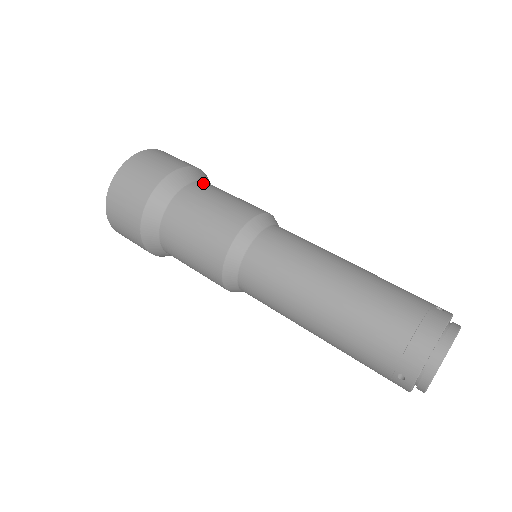
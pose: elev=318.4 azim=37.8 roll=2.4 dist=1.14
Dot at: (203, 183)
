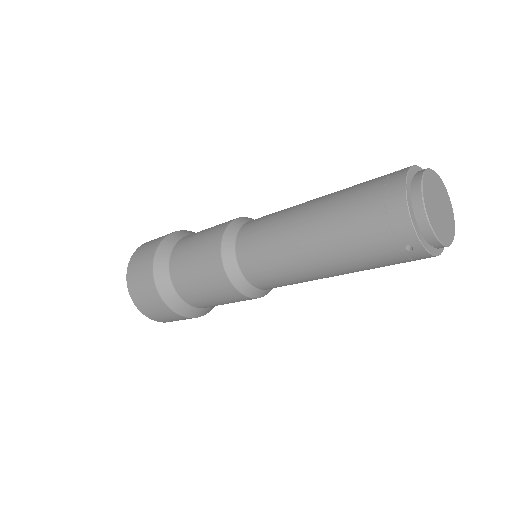
Dot at: (185, 237)
